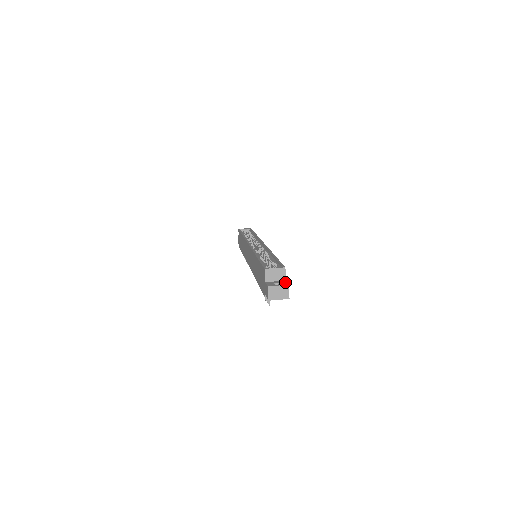
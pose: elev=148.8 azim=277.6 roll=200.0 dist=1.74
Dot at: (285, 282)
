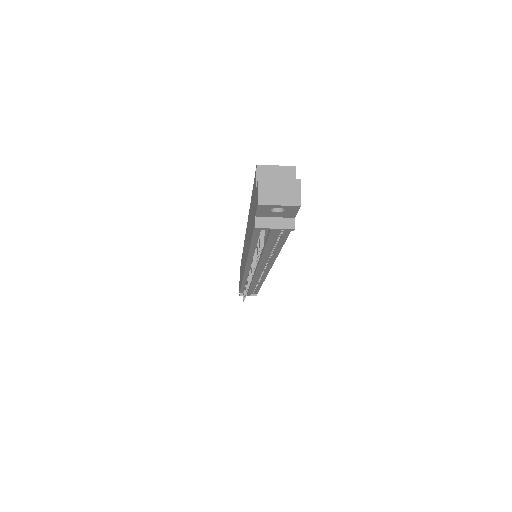
Dot at: occluded
